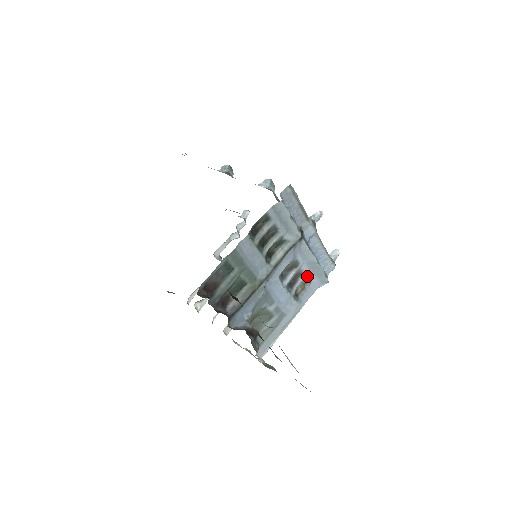
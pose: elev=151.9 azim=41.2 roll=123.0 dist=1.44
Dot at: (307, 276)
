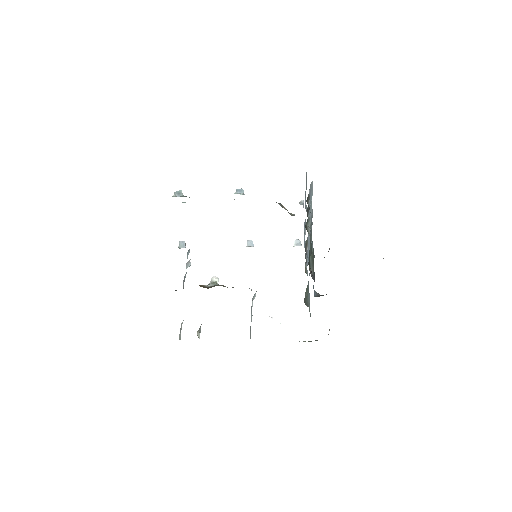
Dot at: occluded
